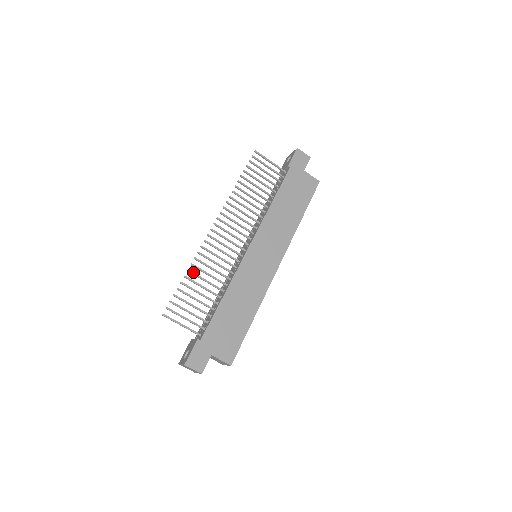
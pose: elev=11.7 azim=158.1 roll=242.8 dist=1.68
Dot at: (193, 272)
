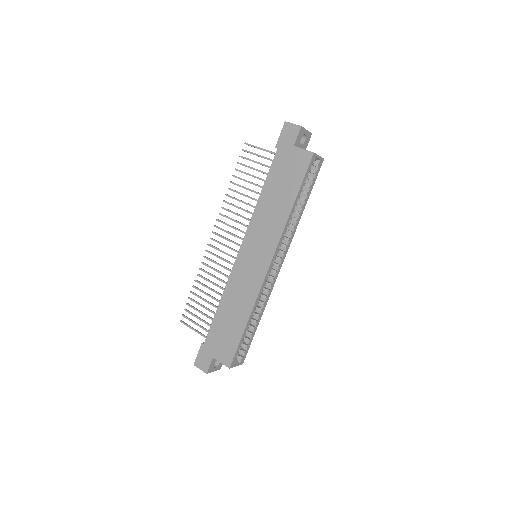
Dot at: (198, 281)
